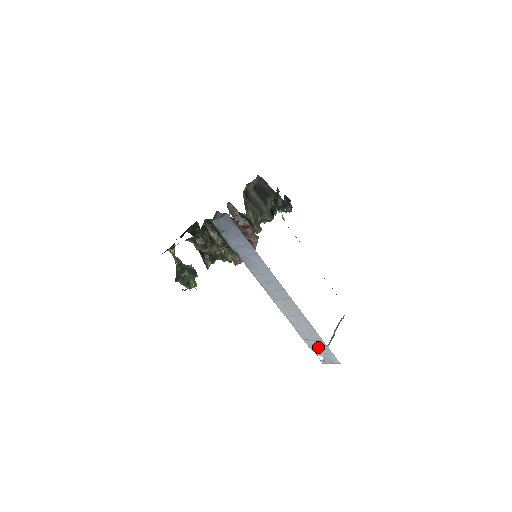
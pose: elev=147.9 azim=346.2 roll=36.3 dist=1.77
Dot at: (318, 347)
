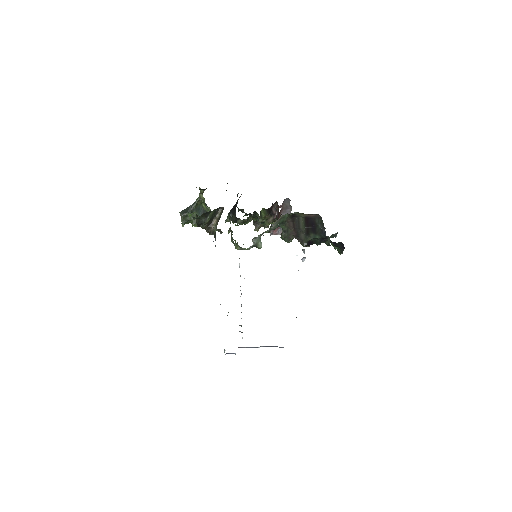
Dot at: occluded
